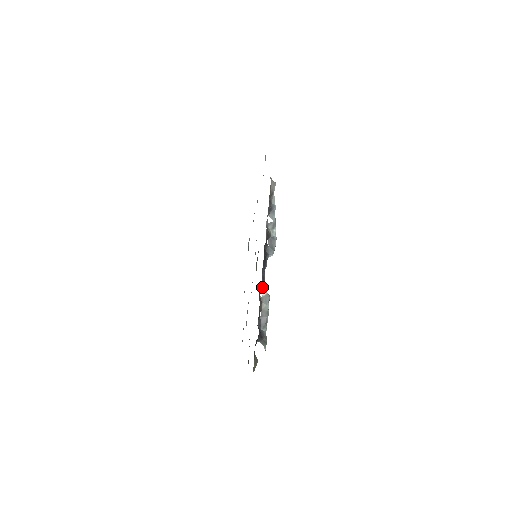
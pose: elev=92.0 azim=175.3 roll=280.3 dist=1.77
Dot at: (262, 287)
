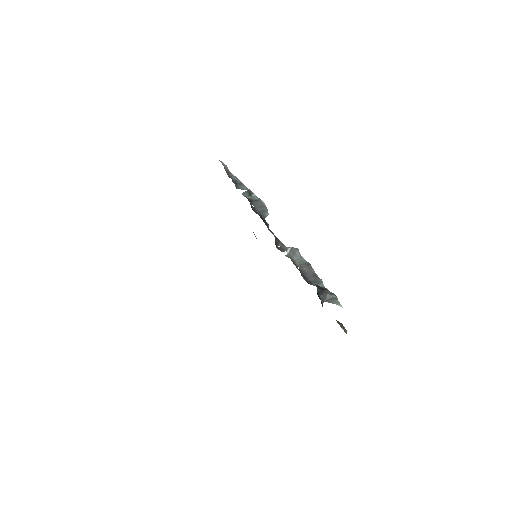
Dot at: occluded
